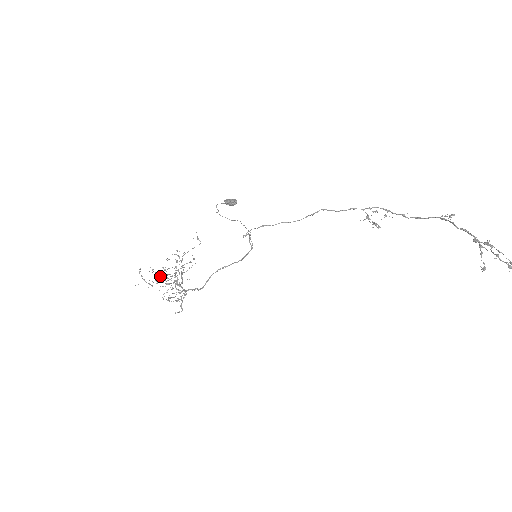
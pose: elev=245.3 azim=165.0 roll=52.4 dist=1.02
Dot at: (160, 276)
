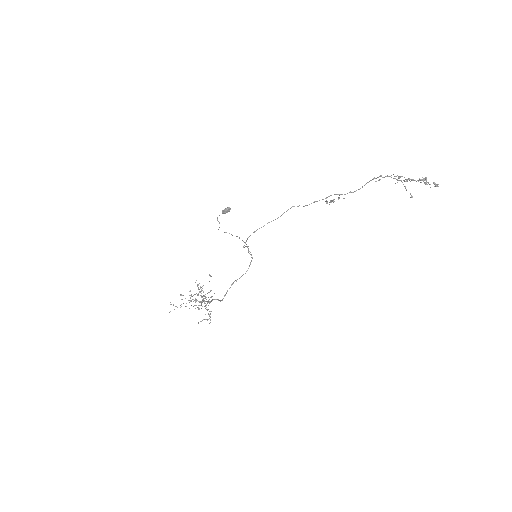
Dot at: occluded
